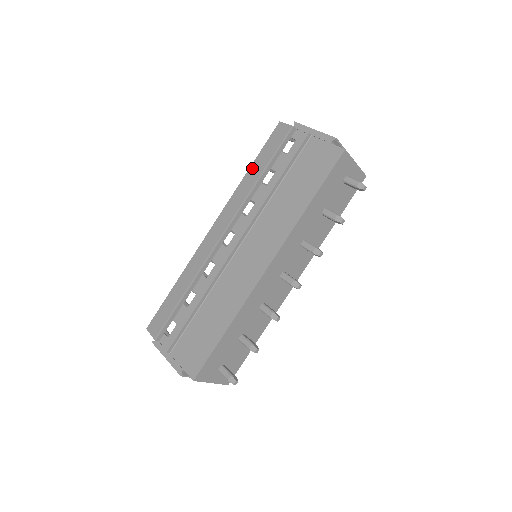
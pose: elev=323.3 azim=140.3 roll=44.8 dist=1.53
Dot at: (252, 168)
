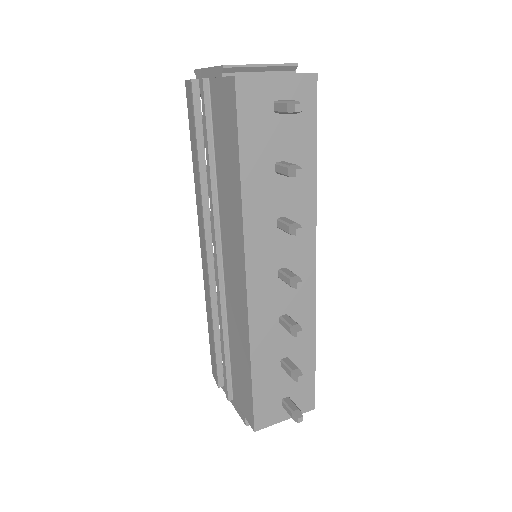
Dot at: (192, 157)
